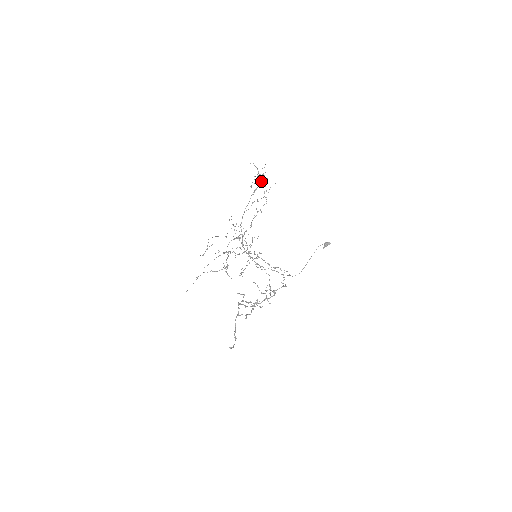
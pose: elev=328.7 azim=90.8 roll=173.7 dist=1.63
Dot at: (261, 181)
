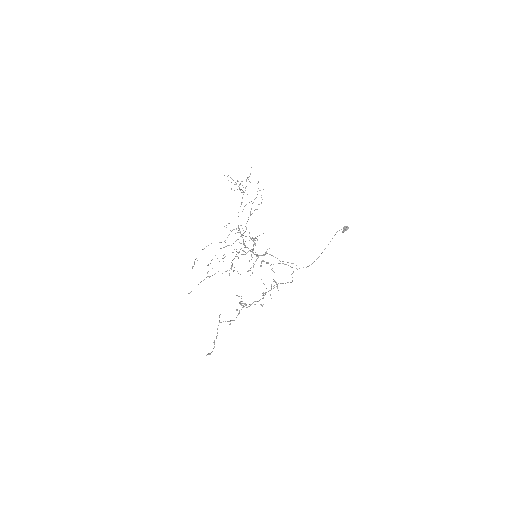
Dot at: occluded
